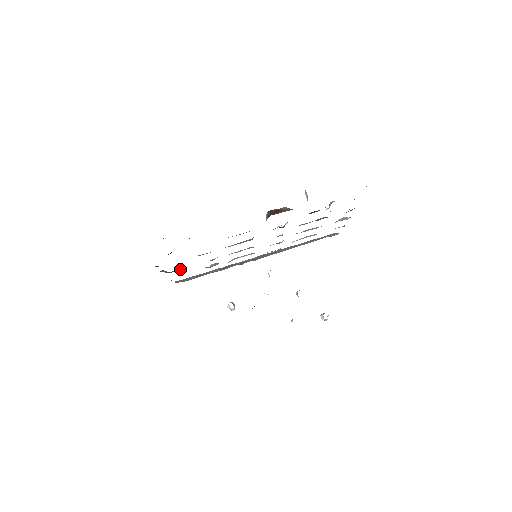
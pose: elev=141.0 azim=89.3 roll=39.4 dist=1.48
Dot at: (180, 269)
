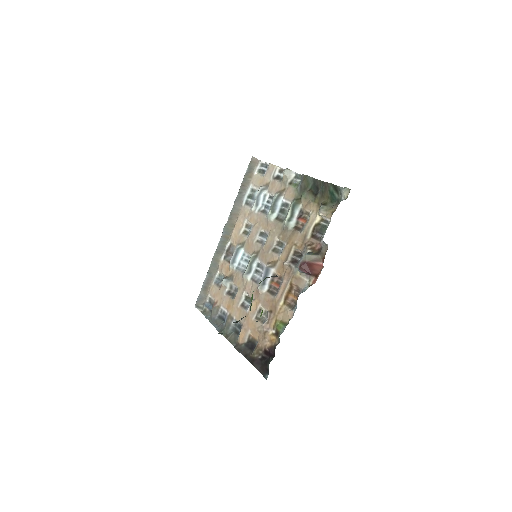
Dot at: (234, 323)
